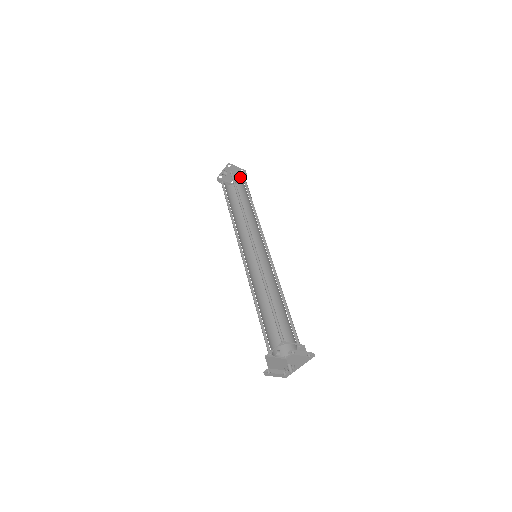
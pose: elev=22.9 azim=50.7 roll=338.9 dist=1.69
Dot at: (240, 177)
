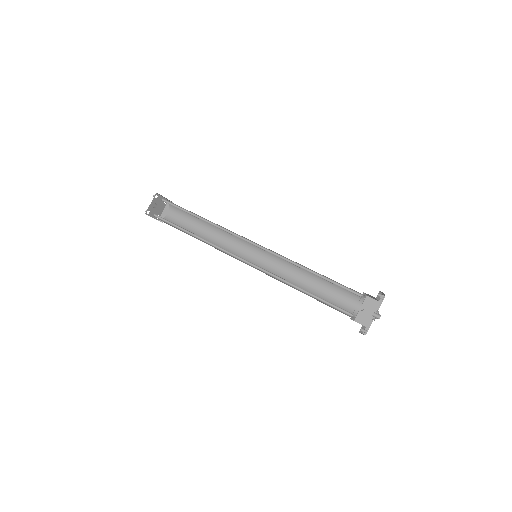
Dot at: (164, 209)
